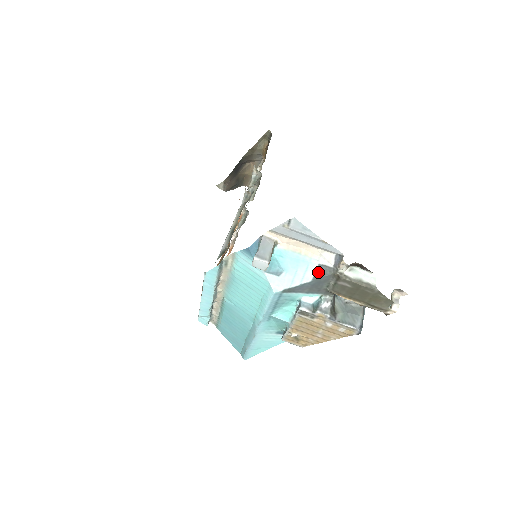
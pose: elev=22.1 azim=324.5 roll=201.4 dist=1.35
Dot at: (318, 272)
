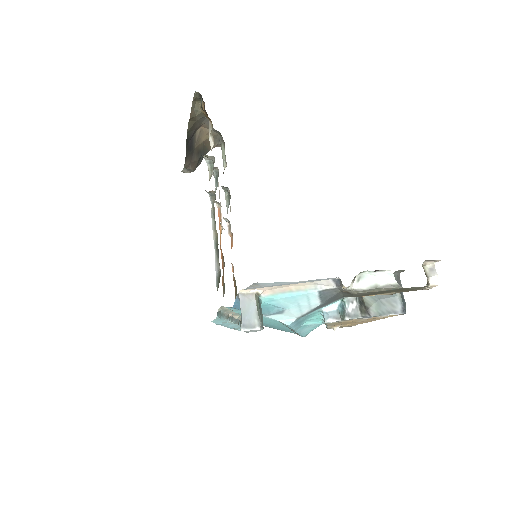
Dot at: (323, 297)
